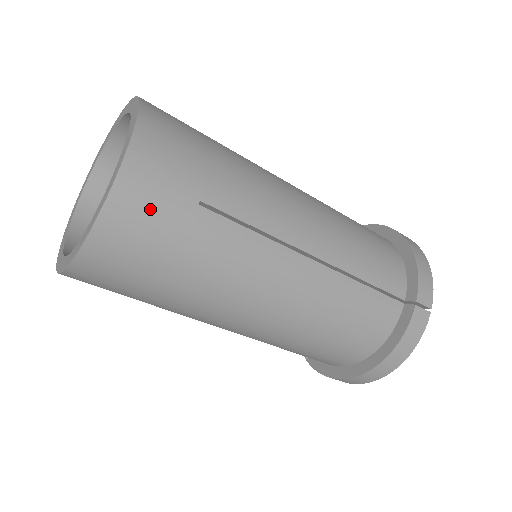
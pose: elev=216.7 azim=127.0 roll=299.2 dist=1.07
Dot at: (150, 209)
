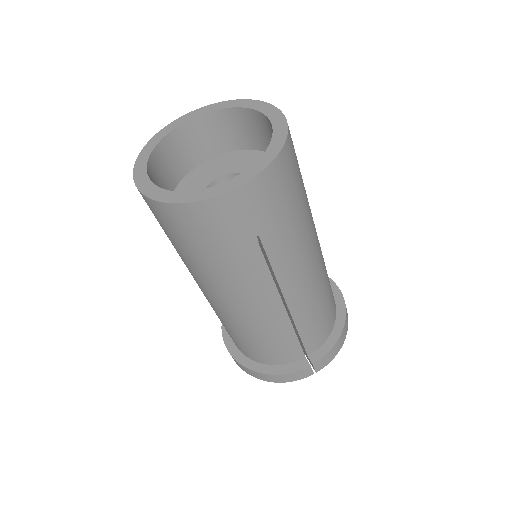
Dot at: (227, 221)
